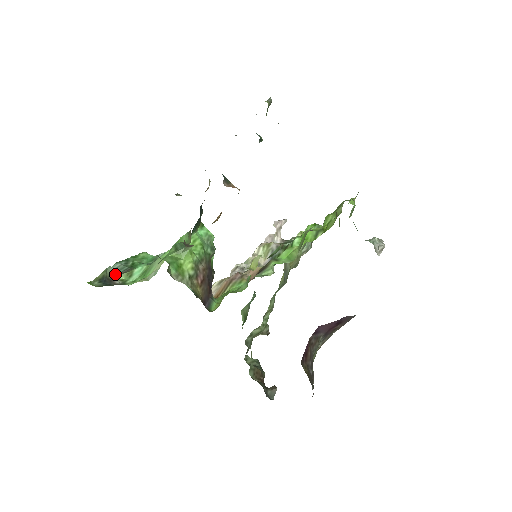
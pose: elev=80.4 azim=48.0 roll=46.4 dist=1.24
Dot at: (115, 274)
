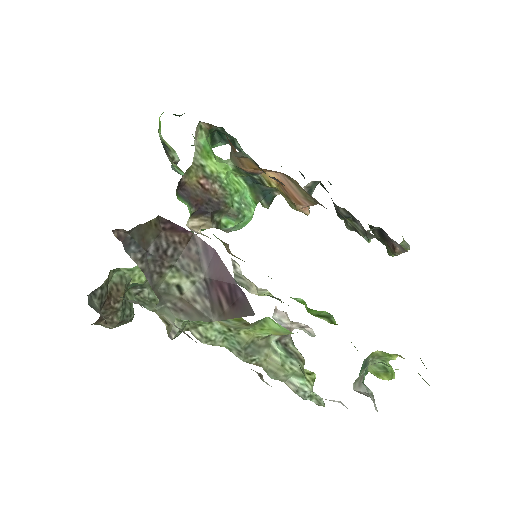
Dot at: (174, 170)
